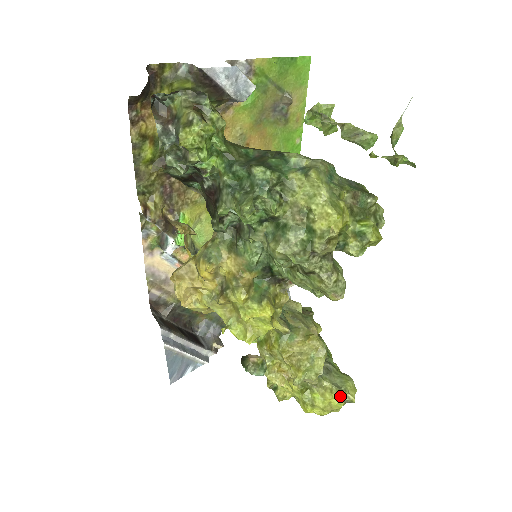
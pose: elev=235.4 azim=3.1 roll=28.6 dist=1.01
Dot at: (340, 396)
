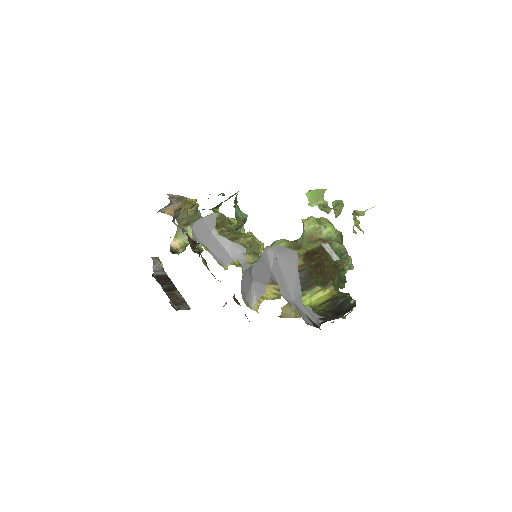
Dot at: occluded
